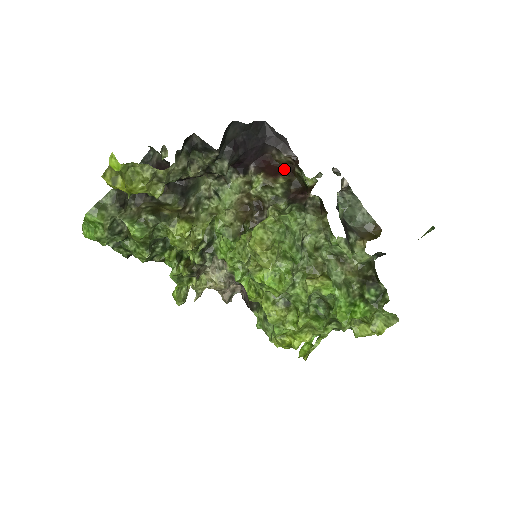
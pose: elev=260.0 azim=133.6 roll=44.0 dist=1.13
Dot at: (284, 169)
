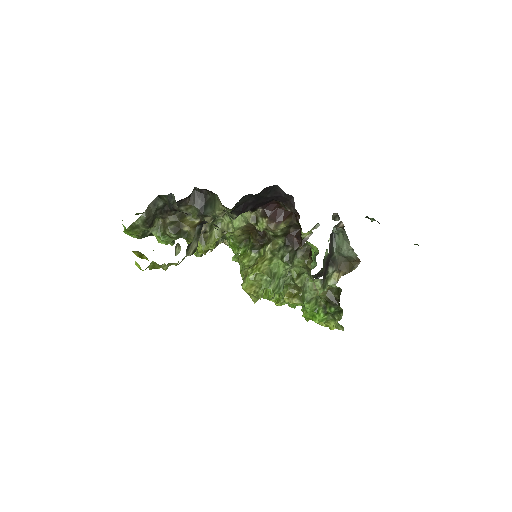
Dot at: (288, 212)
